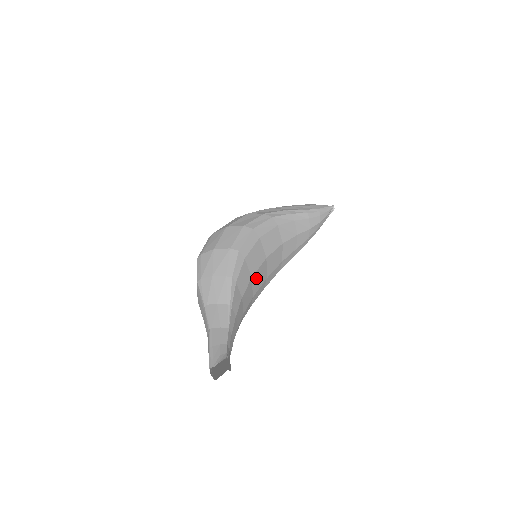
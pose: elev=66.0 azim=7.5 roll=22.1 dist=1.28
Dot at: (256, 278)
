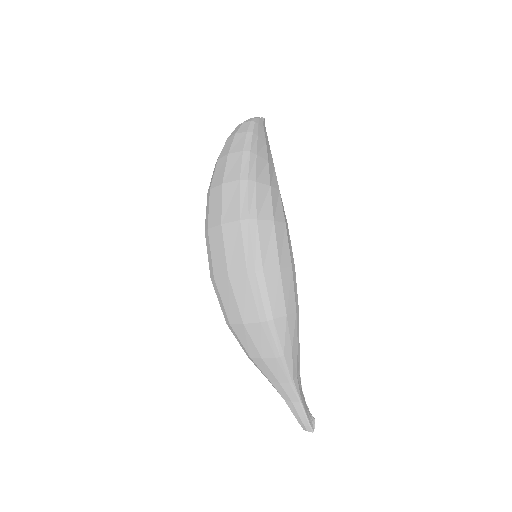
Dot at: occluded
